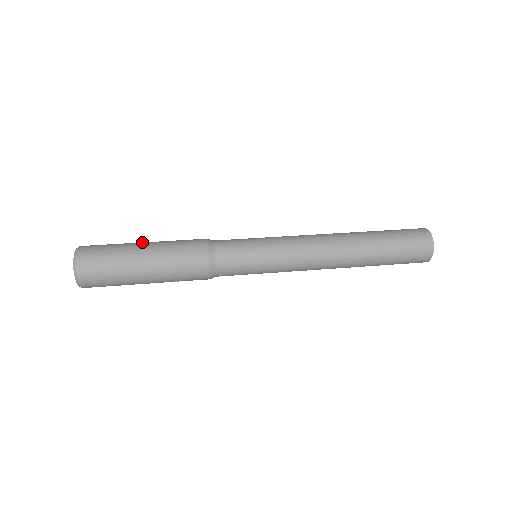
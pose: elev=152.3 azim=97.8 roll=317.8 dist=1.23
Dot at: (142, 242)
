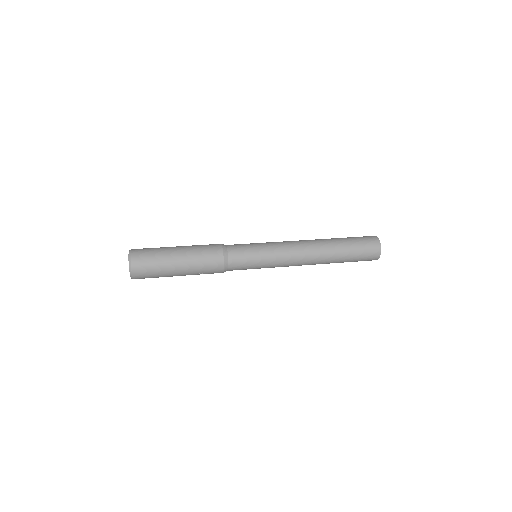
Dot at: occluded
